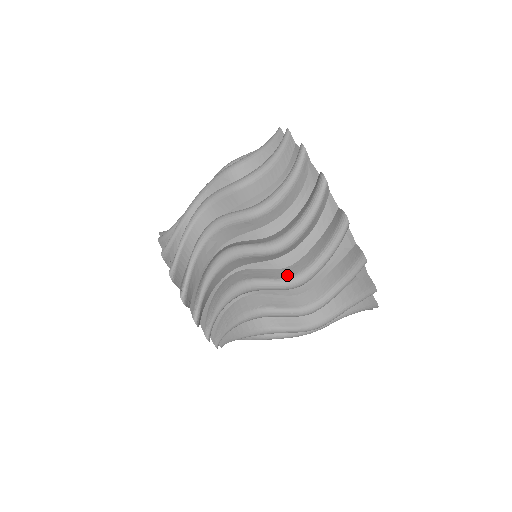
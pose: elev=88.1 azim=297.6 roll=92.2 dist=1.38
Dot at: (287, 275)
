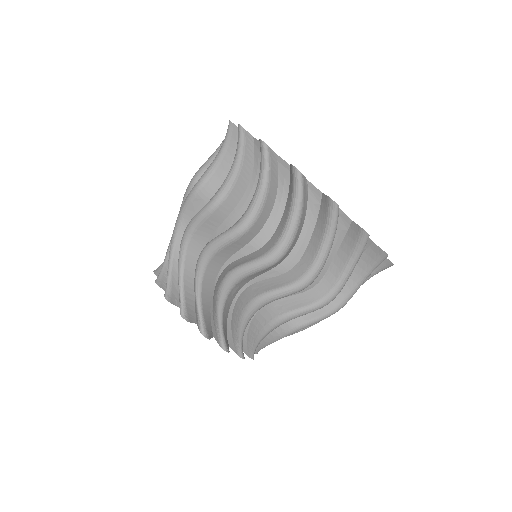
Dot at: (234, 224)
